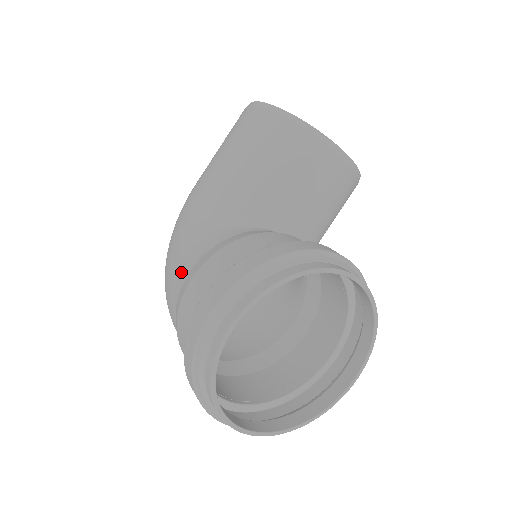
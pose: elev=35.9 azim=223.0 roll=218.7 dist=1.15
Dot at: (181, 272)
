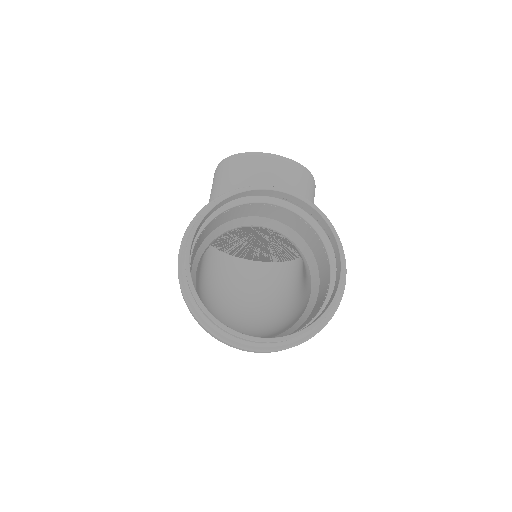
Dot at: occluded
